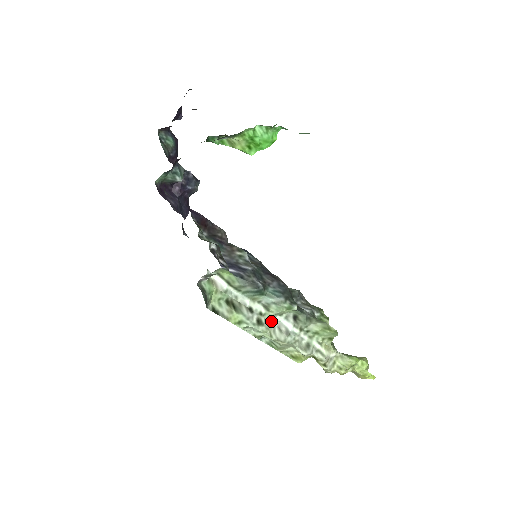
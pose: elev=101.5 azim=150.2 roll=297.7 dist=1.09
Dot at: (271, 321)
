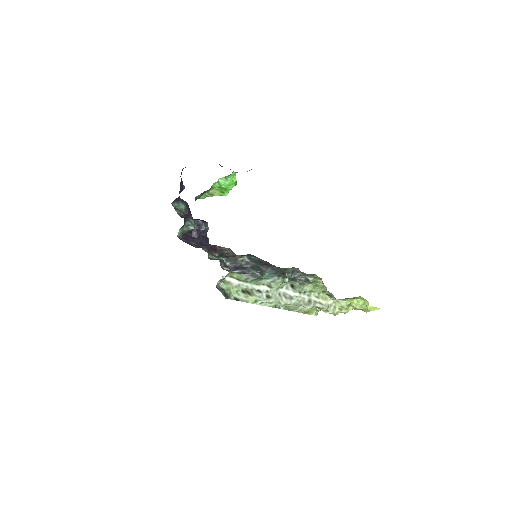
Dot at: (277, 294)
